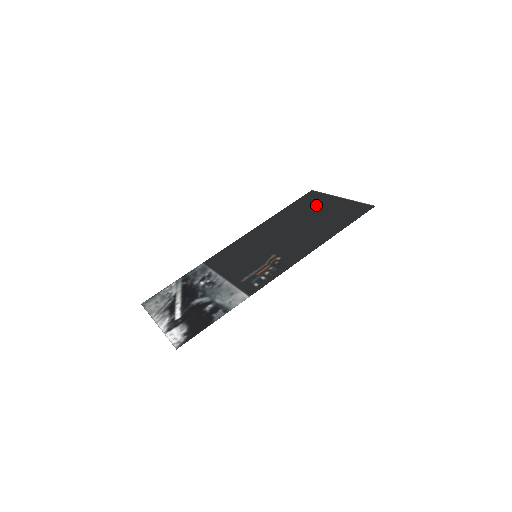
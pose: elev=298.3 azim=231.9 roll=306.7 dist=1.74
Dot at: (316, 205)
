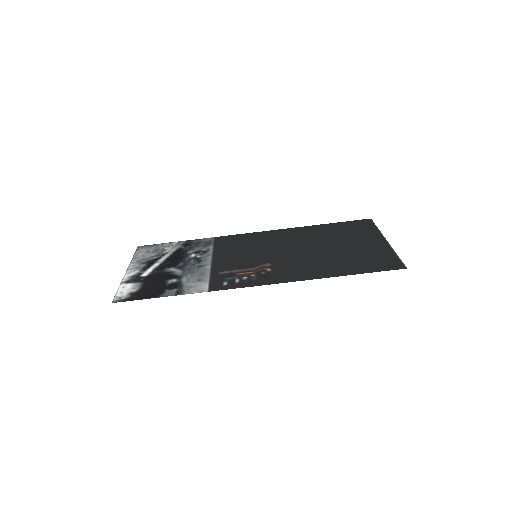
Dot at: (357, 236)
